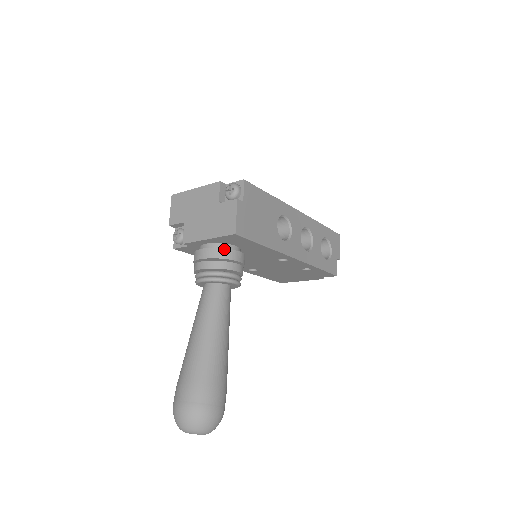
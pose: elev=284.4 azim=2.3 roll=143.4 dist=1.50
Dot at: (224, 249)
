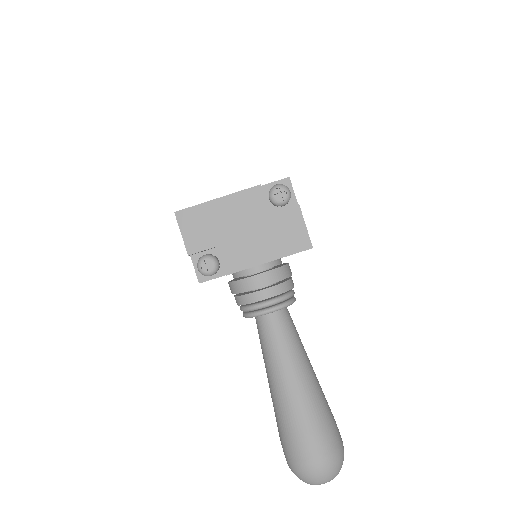
Dot at: (283, 267)
